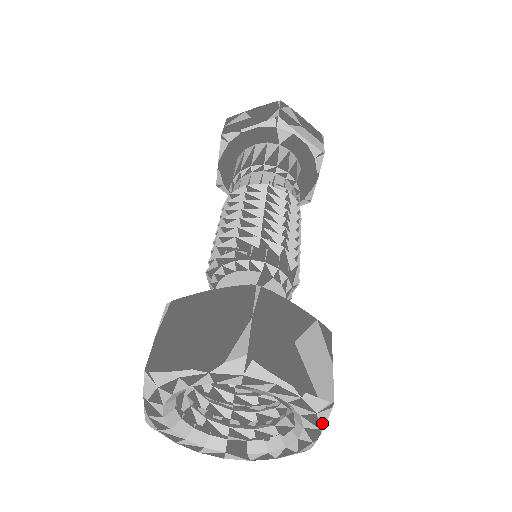
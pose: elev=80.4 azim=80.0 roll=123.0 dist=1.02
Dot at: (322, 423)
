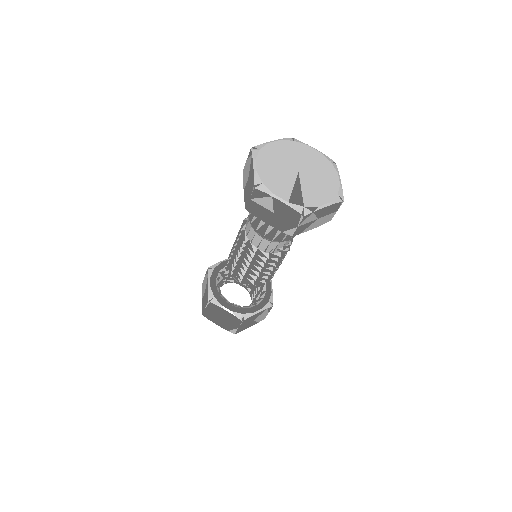
Dot at: occluded
